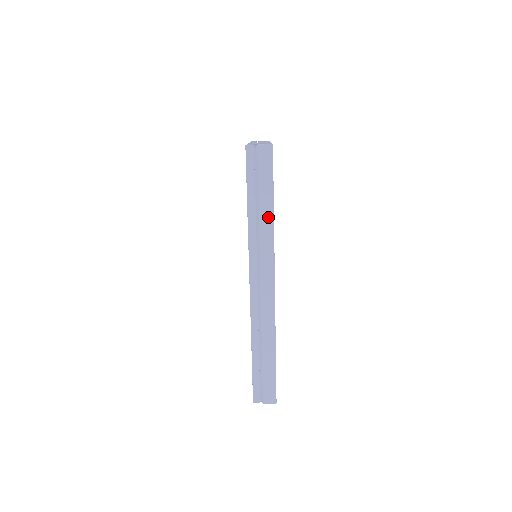
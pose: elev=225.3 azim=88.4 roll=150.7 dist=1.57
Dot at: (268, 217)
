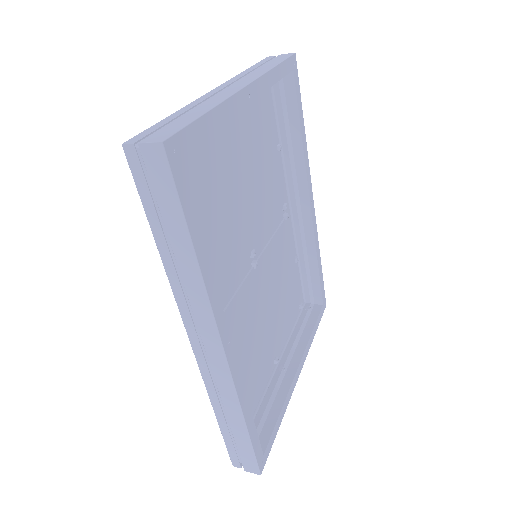
Dot at: (189, 260)
